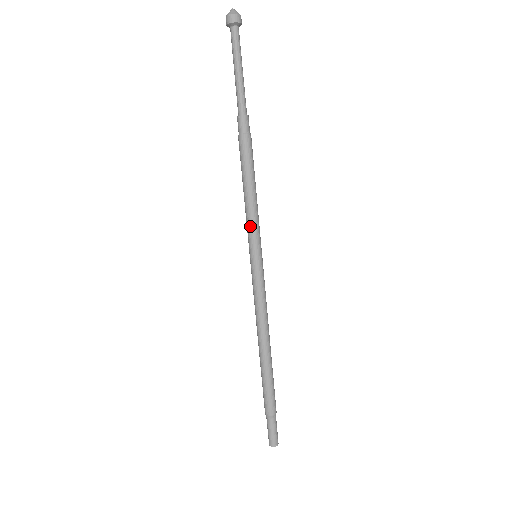
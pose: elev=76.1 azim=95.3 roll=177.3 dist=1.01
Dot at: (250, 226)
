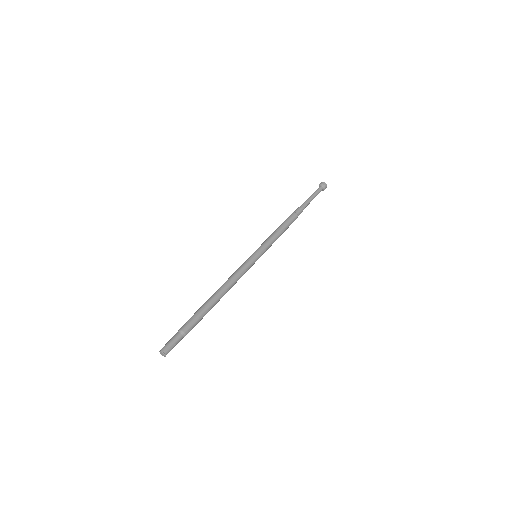
Dot at: (267, 242)
